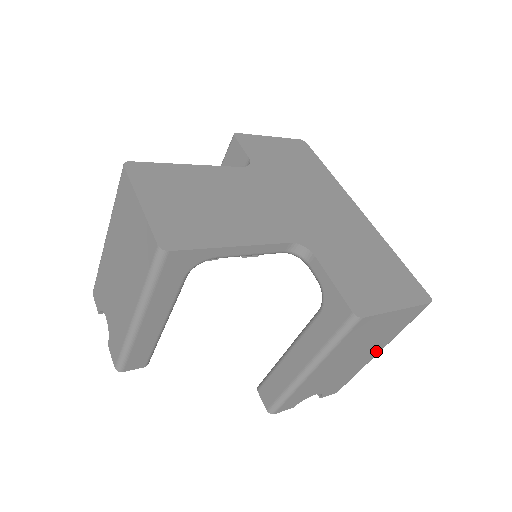
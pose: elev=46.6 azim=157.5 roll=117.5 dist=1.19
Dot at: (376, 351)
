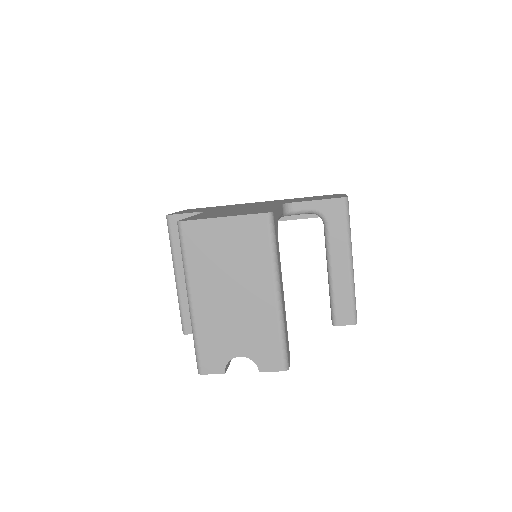
Dot at: occluded
